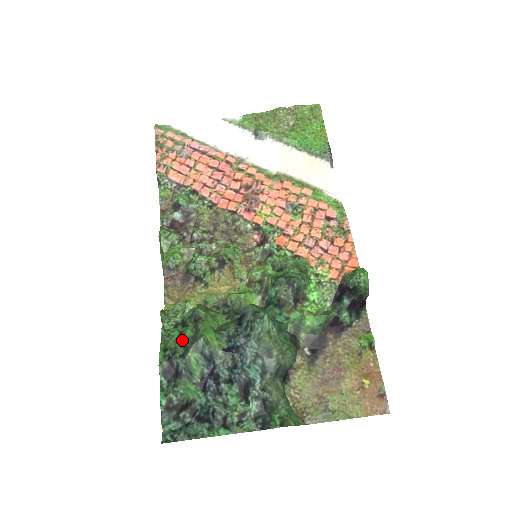
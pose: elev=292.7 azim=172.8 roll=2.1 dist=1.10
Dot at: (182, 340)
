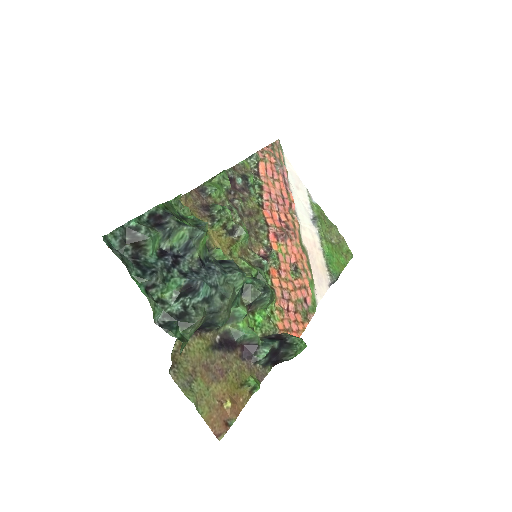
Dot at: occluded
